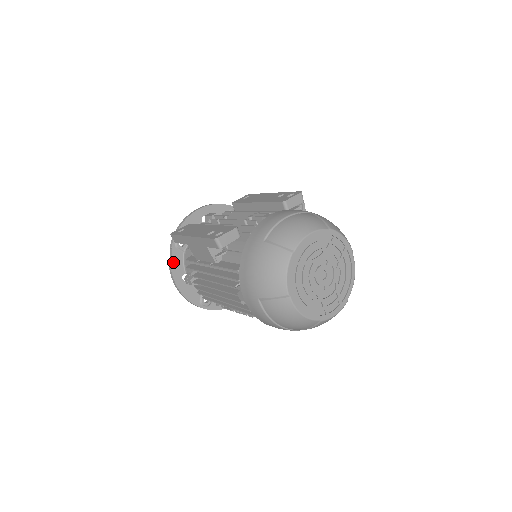
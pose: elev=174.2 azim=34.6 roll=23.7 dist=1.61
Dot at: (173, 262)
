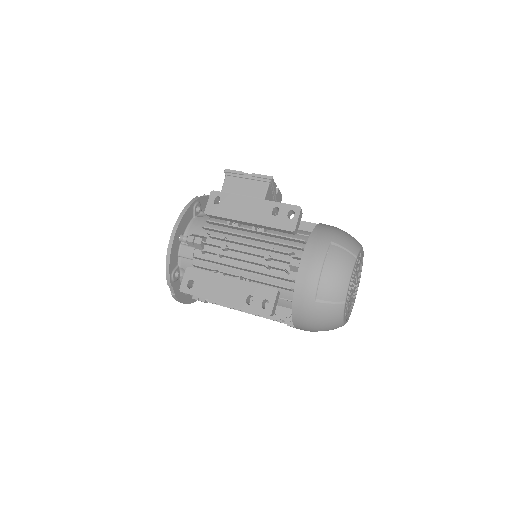
Dot at: (176, 293)
